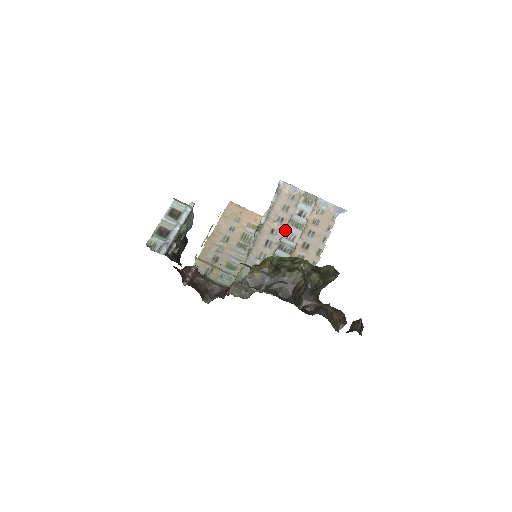
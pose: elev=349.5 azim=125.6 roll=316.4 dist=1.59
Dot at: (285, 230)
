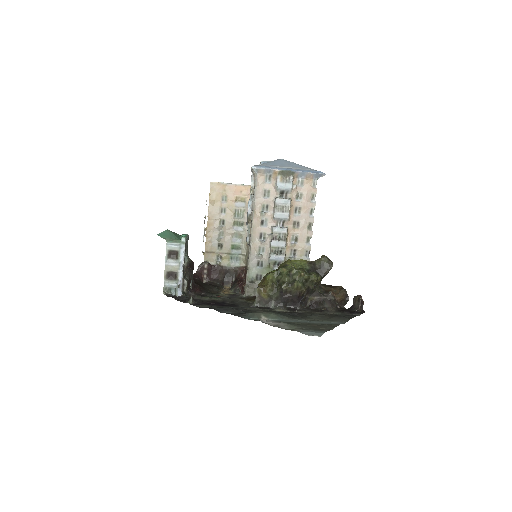
Dot at: (273, 218)
